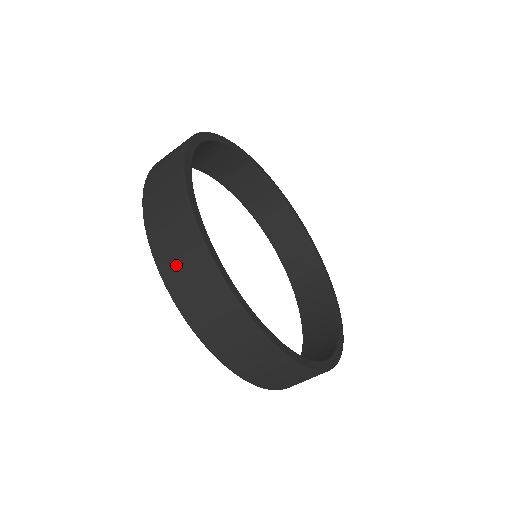
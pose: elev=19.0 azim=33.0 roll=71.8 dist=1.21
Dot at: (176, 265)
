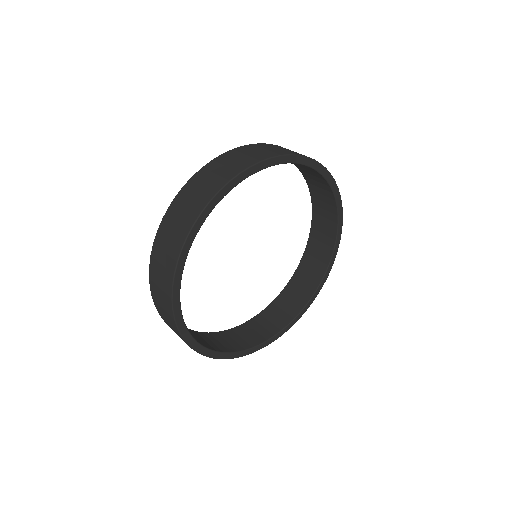
Dot at: (164, 241)
